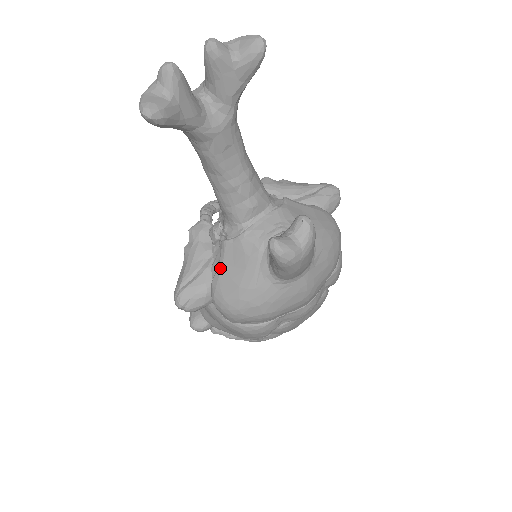
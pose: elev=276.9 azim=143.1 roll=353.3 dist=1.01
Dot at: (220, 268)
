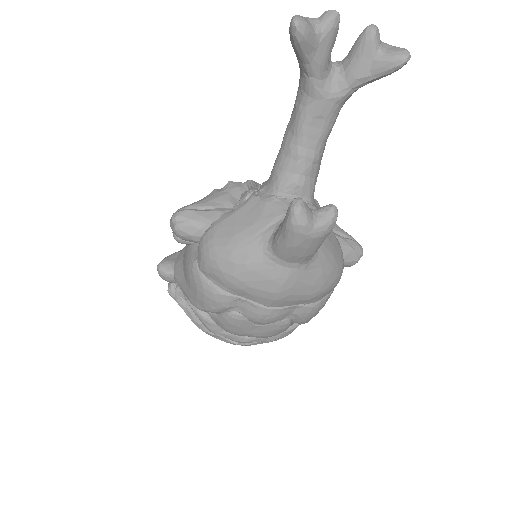
Dot at: (232, 213)
